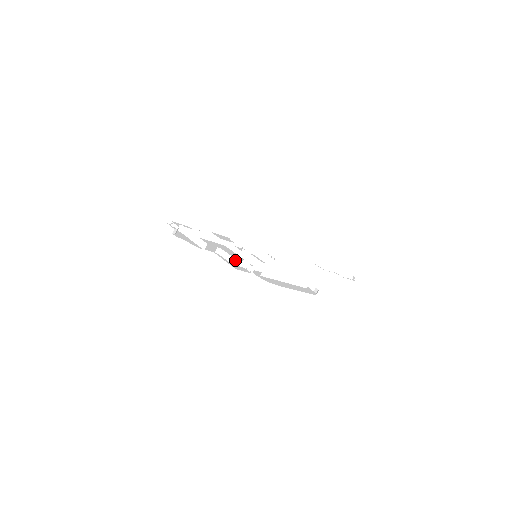
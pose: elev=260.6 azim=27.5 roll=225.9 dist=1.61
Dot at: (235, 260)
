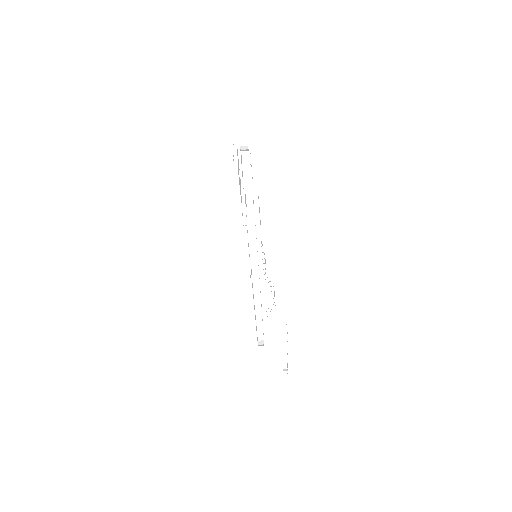
Dot at: (255, 235)
